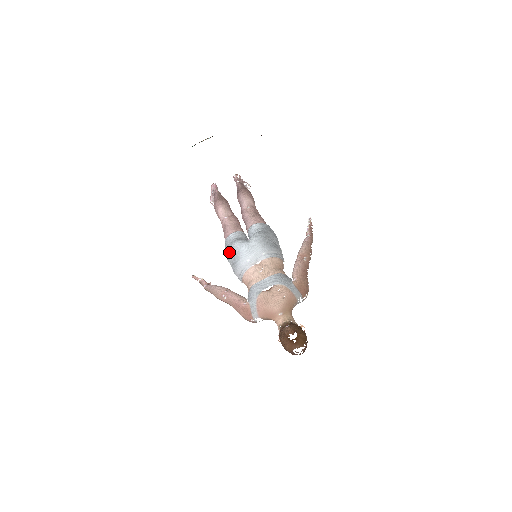
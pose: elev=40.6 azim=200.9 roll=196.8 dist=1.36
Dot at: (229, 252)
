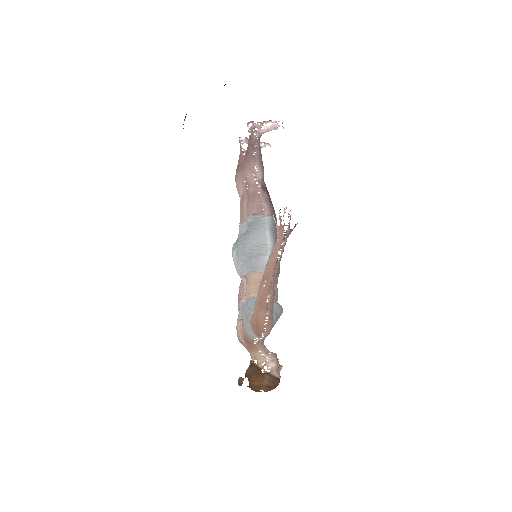
Dot at: occluded
